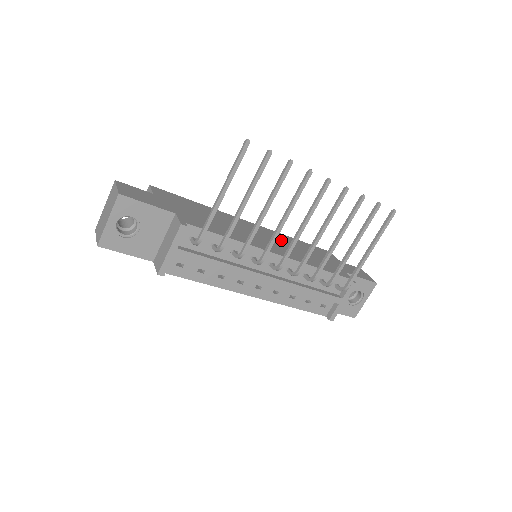
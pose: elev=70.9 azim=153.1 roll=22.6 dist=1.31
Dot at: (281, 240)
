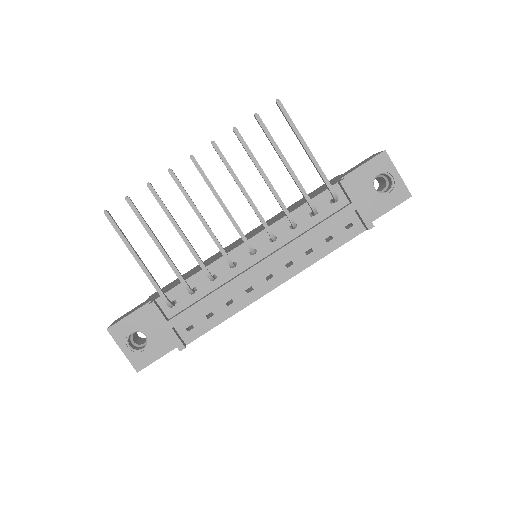
Dot at: occluded
